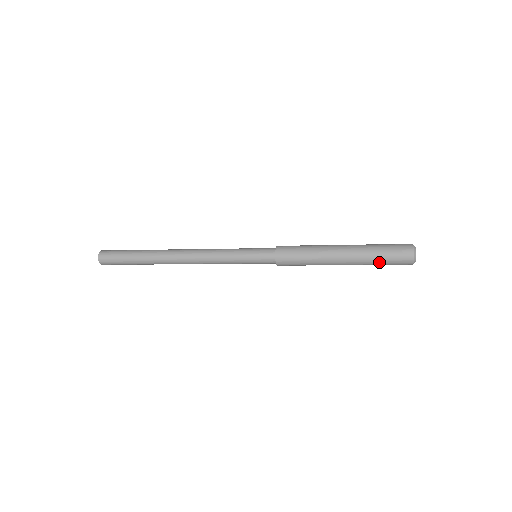
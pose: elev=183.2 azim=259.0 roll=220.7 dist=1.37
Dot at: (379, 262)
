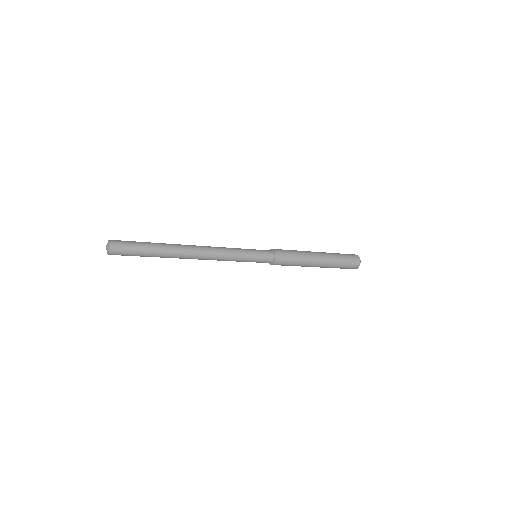
Dot at: (340, 266)
